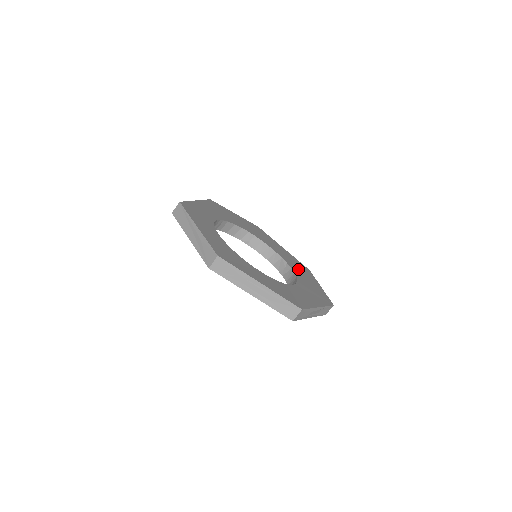
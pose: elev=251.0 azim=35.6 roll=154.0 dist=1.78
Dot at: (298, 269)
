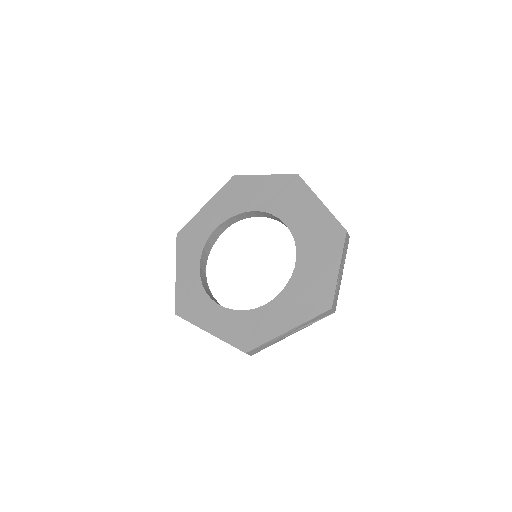
Dot at: (313, 249)
